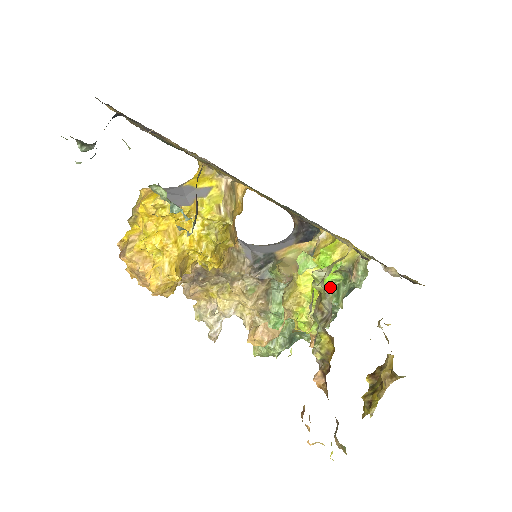
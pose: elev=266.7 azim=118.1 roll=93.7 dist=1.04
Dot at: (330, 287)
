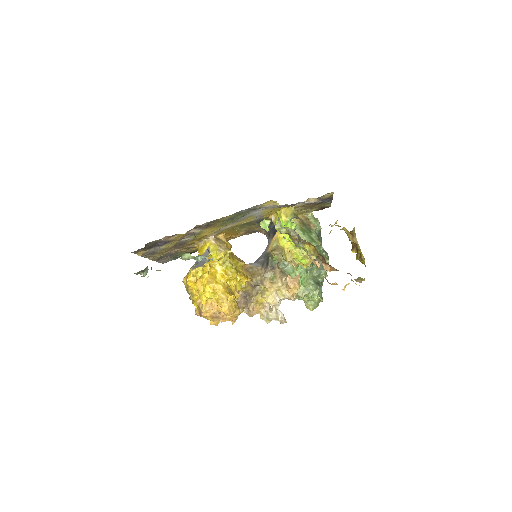
Dot at: occluded
